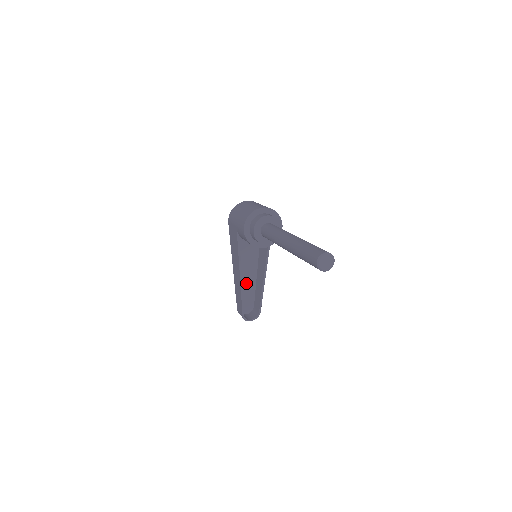
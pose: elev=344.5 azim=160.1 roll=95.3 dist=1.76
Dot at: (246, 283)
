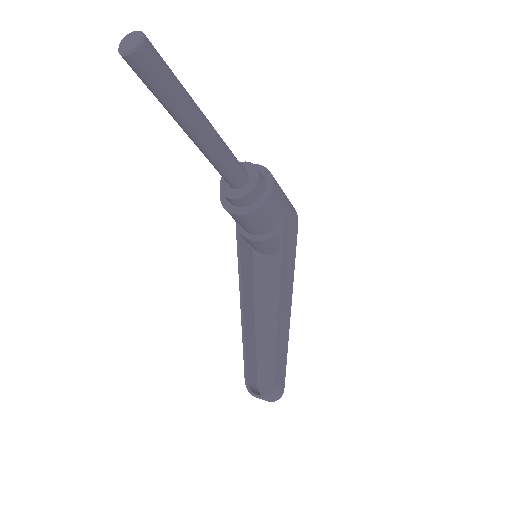
Dot at: (269, 333)
